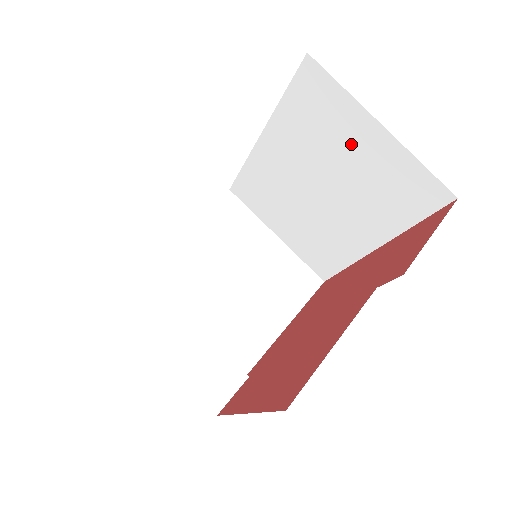
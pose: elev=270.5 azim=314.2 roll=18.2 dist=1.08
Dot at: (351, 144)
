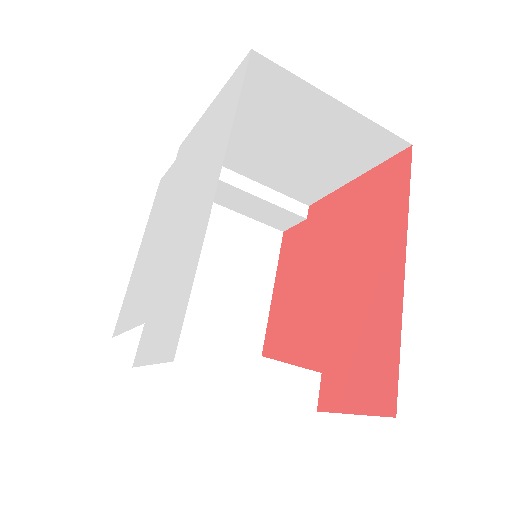
Dot at: occluded
